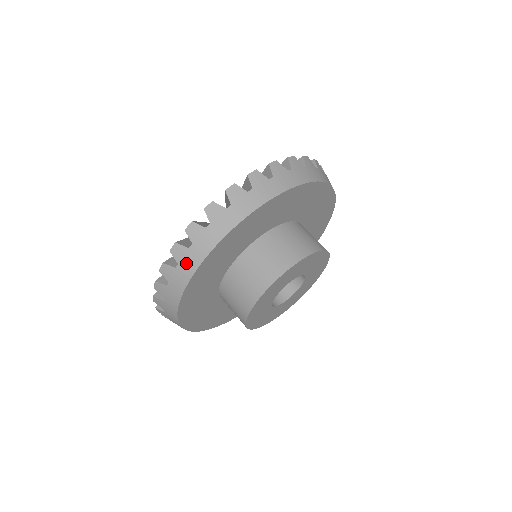
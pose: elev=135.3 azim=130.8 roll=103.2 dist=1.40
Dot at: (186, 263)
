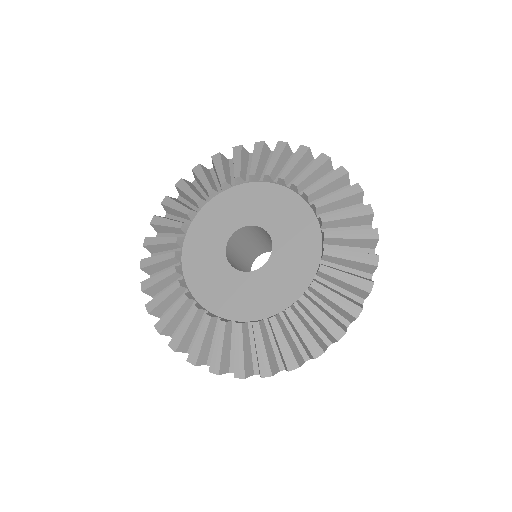
Dot at: occluded
